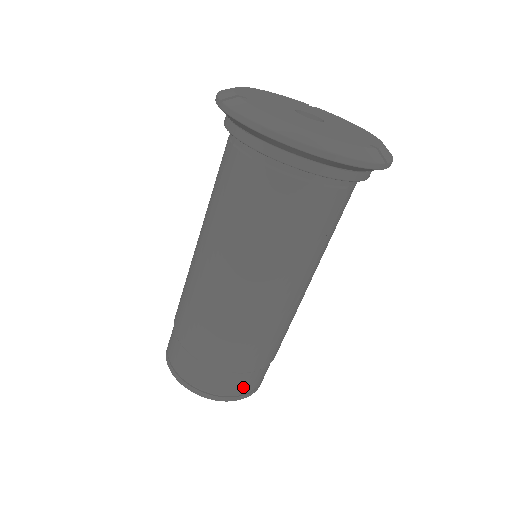
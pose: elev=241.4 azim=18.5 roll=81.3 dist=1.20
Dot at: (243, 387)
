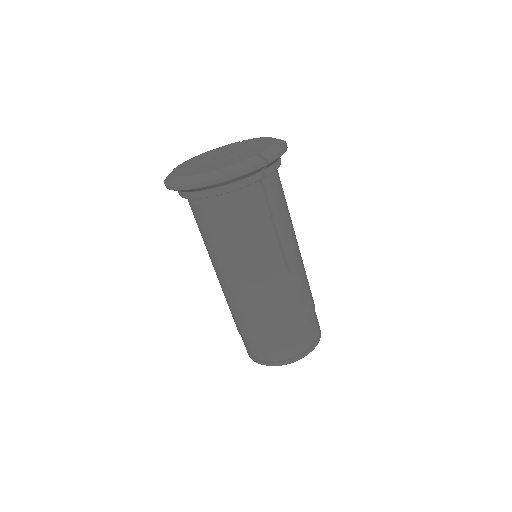
Dot at: (295, 348)
